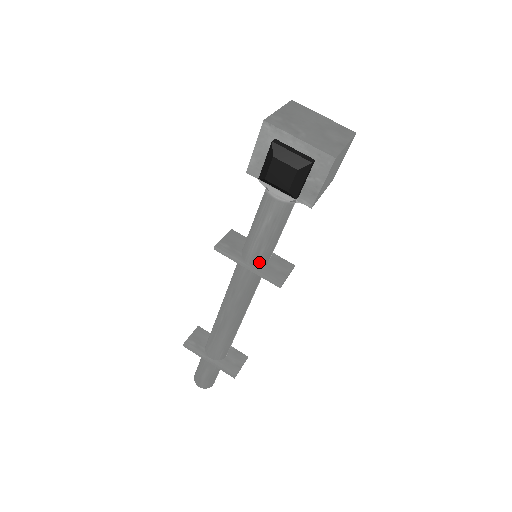
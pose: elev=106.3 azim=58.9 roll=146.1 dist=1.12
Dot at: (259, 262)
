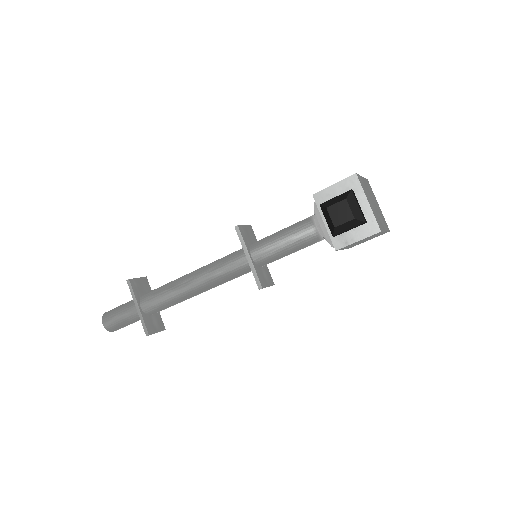
Dot at: (259, 260)
